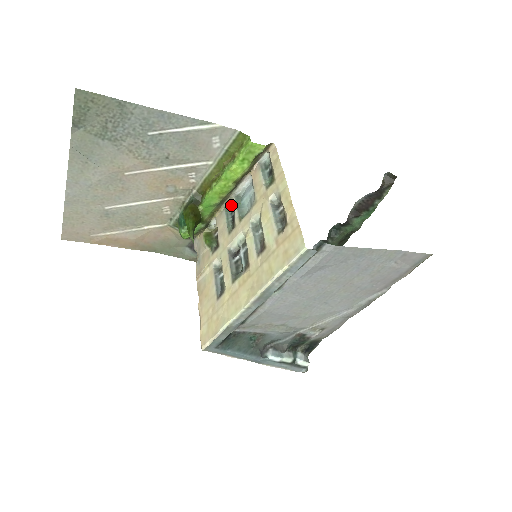
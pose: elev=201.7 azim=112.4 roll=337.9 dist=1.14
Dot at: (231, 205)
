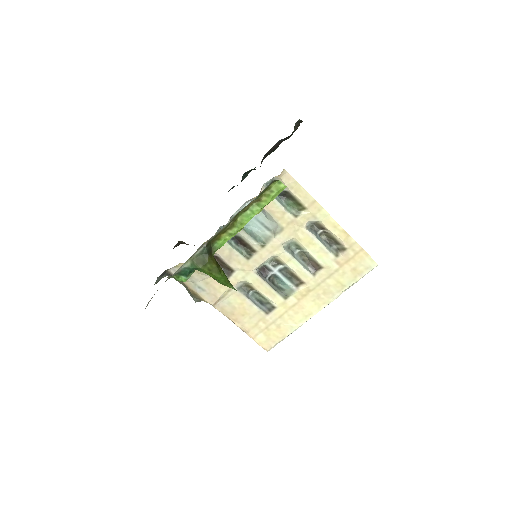
Dot at: (222, 227)
